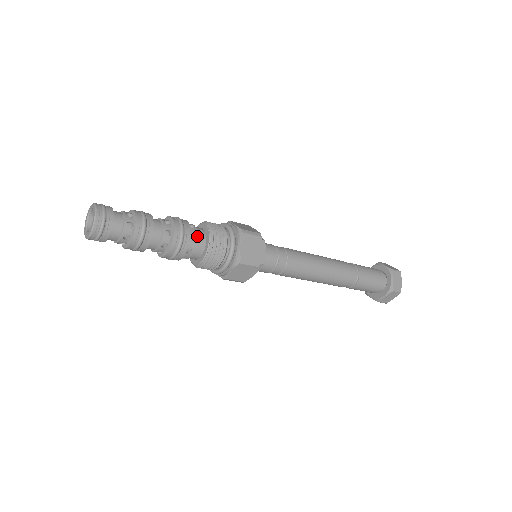
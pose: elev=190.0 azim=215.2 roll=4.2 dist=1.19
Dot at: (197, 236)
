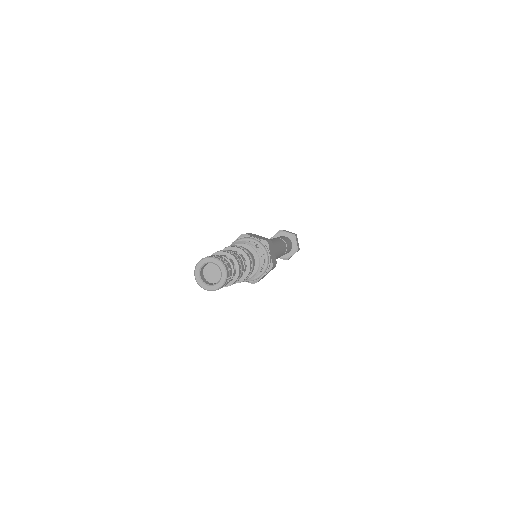
Dot at: occluded
